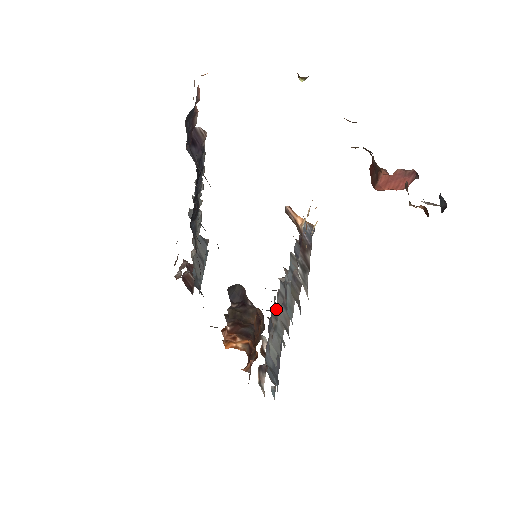
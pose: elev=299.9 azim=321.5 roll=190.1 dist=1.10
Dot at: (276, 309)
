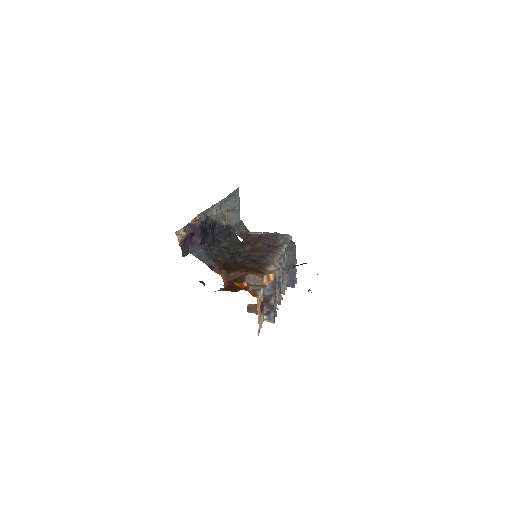
Dot at: occluded
